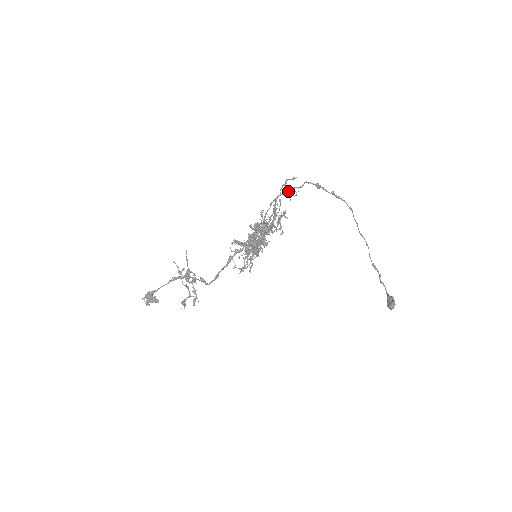
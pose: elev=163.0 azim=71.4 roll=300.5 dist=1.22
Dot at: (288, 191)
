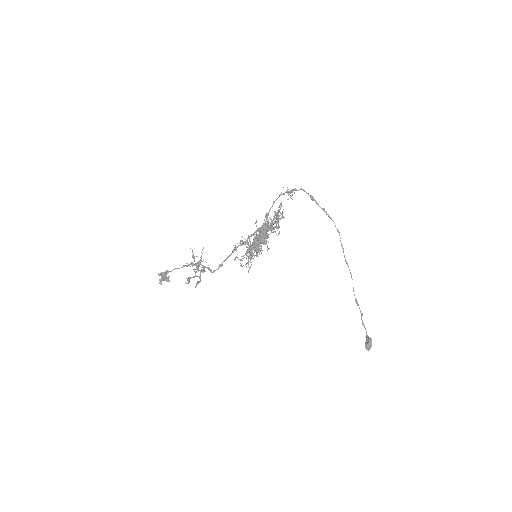
Dot at: (287, 192)
